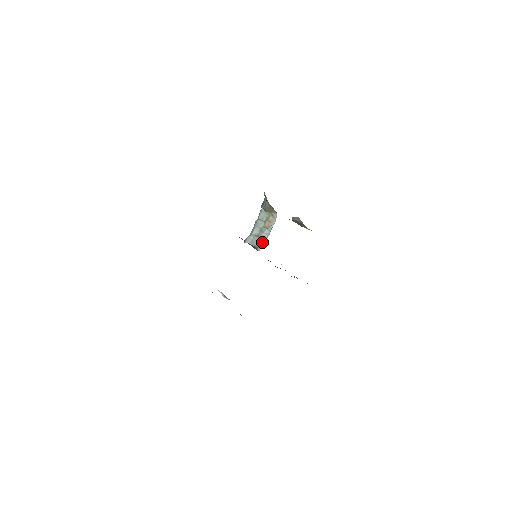
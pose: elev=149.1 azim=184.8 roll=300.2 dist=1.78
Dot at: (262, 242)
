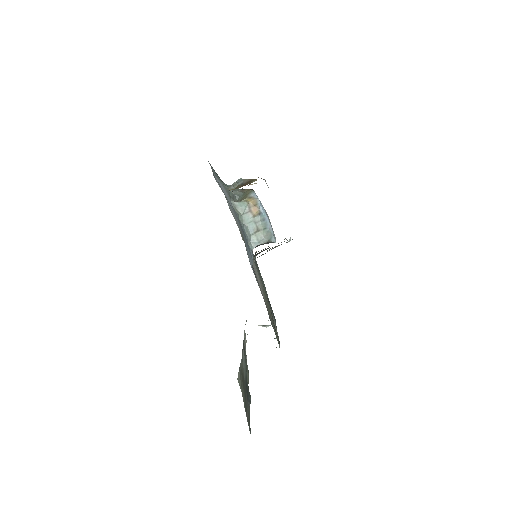
Dot at: (268, 231)
